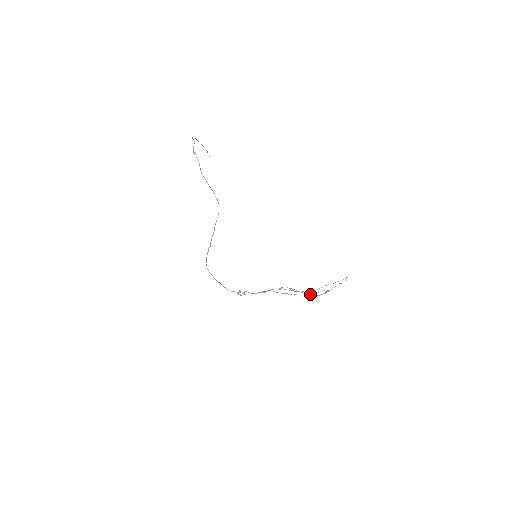
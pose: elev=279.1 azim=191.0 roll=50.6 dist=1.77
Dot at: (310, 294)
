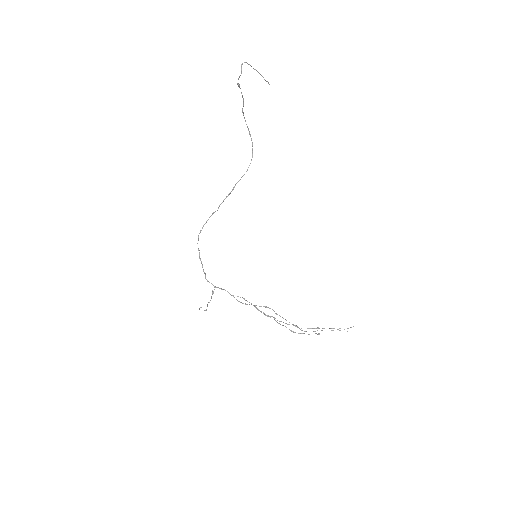
Dot at: (295, 326)
